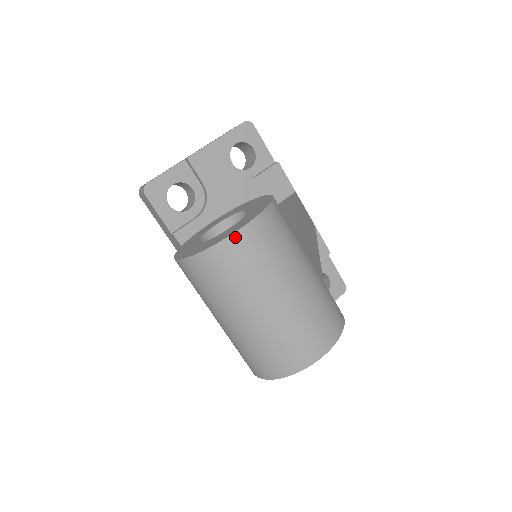
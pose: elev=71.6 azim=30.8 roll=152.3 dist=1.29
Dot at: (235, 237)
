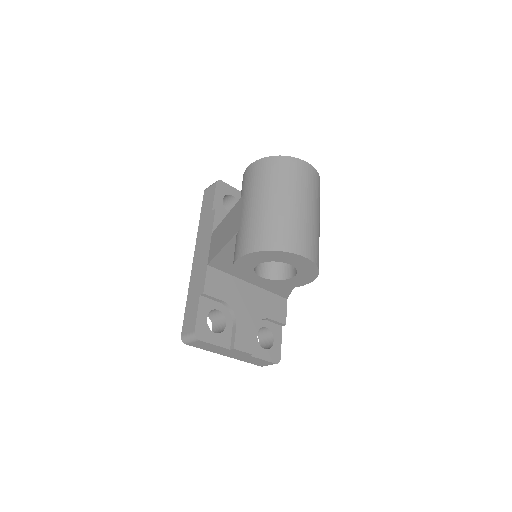
Dot at: (303, 162)
